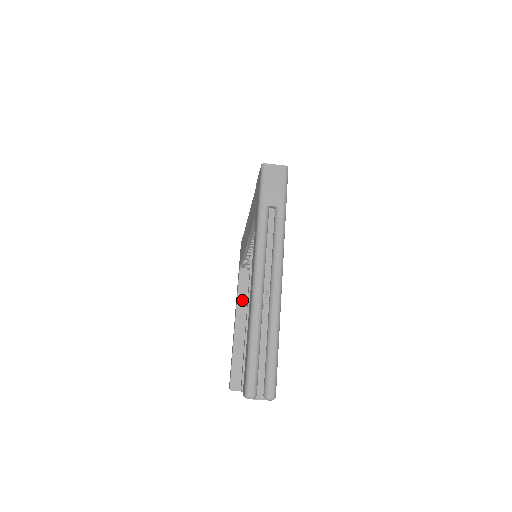
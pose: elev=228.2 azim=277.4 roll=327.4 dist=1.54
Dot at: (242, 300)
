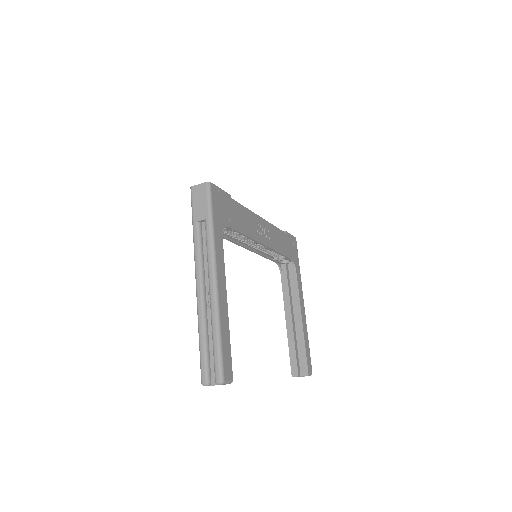
Dot at: (287, 293)
